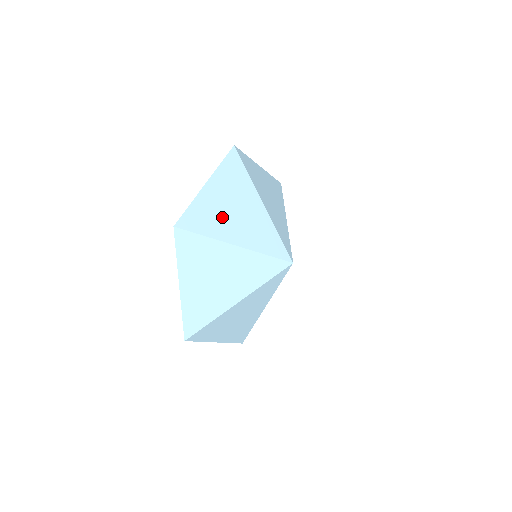
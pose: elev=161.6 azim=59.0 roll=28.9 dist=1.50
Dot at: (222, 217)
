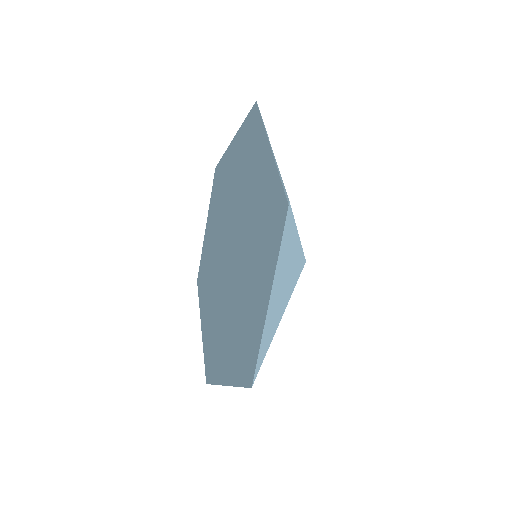
Dot at: occluded
